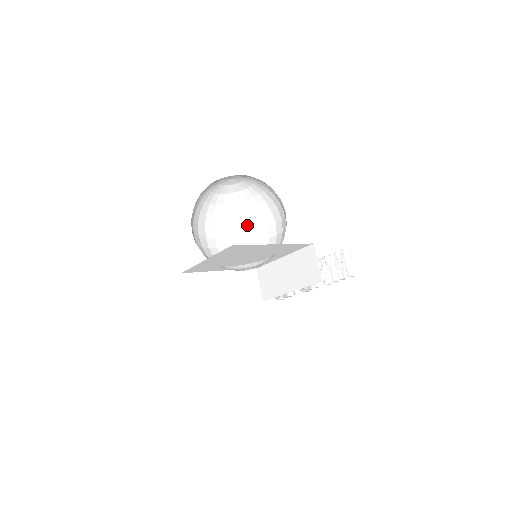
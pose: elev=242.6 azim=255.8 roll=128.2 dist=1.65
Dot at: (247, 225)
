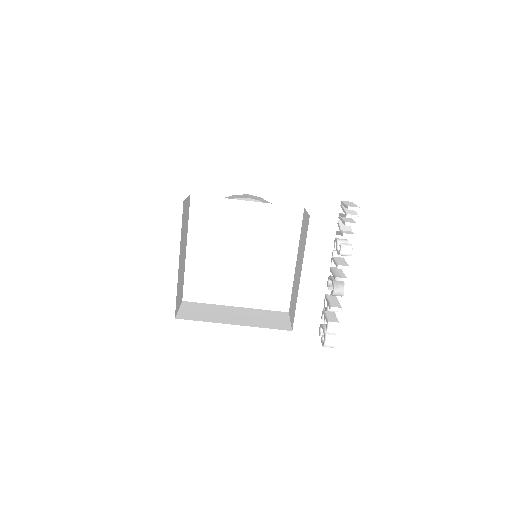
Dot at: occluded
